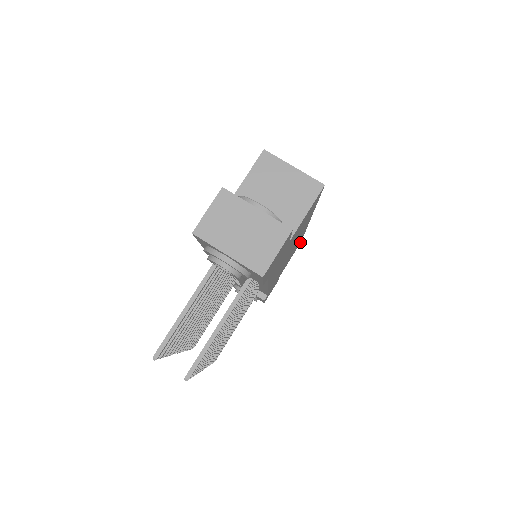
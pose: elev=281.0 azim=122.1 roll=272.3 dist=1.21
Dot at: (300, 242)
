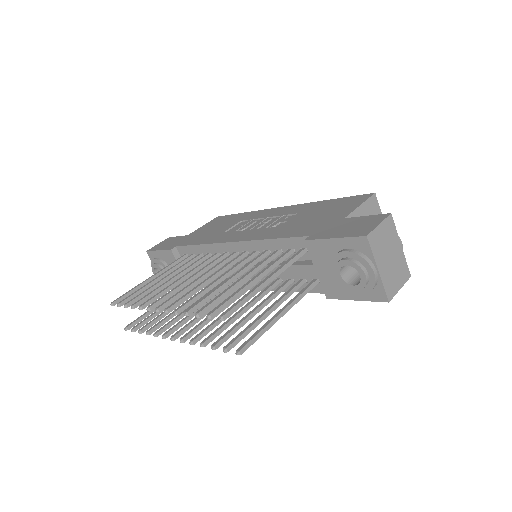
Dot at: occluded
